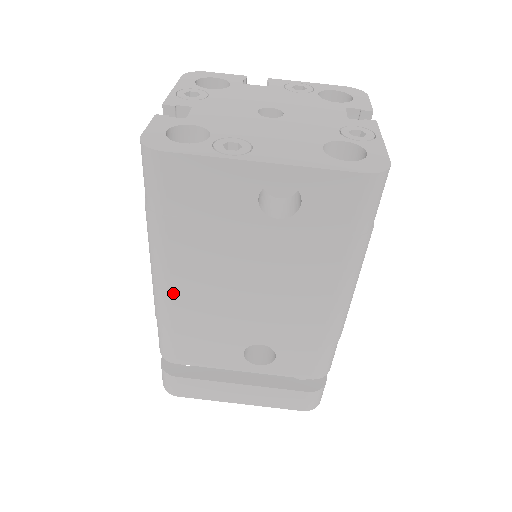
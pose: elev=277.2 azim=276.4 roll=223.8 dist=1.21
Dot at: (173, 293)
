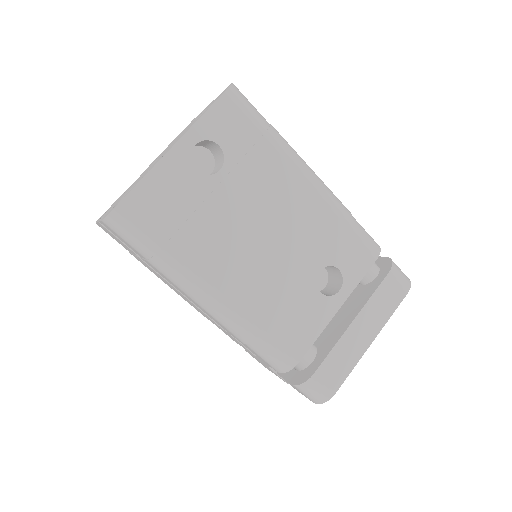
Dot at: (231, 299)
